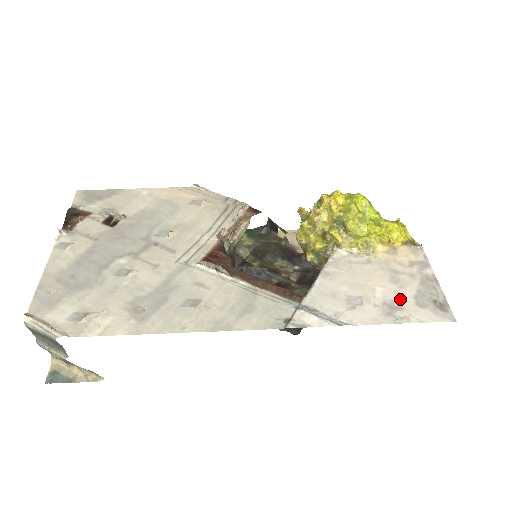
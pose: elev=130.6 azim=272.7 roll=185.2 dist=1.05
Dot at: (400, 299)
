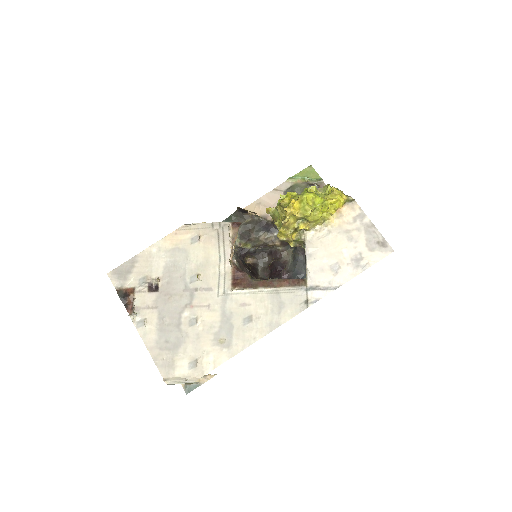
Dot at: (359, 252)
